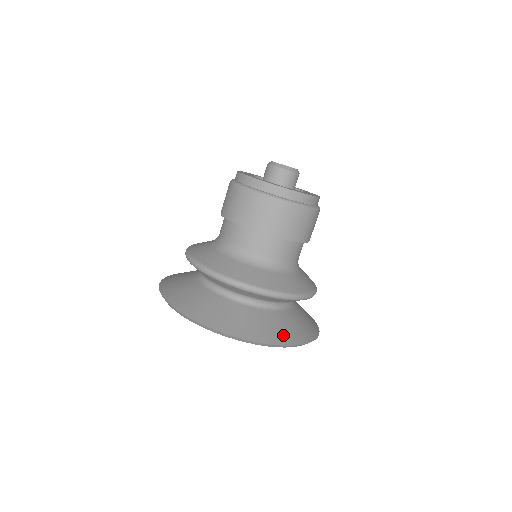
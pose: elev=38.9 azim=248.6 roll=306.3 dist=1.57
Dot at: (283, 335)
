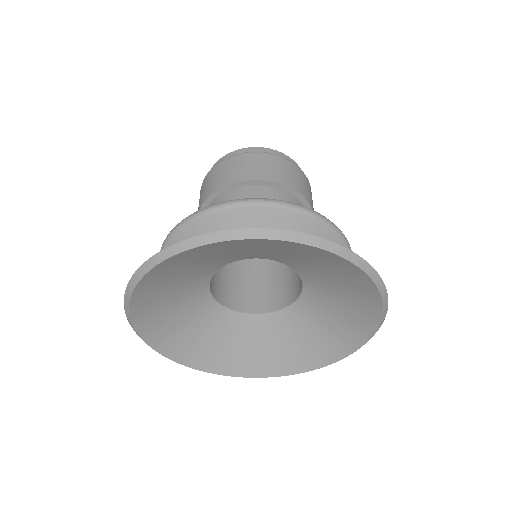
Dot at: occluded
